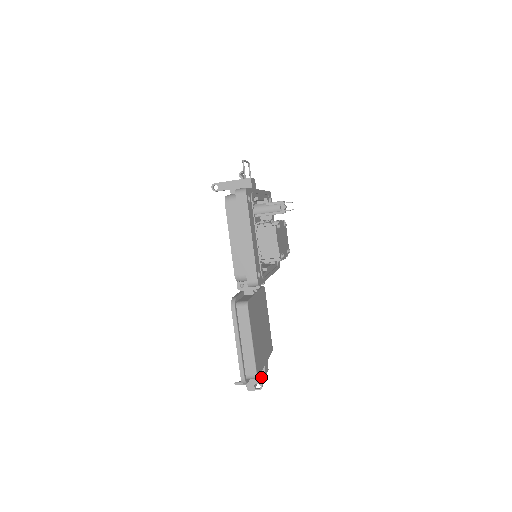
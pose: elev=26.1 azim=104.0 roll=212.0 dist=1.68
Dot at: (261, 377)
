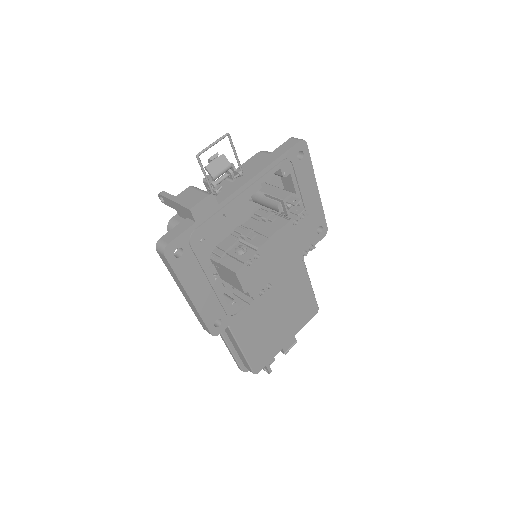
Dot at: (269, 366)
